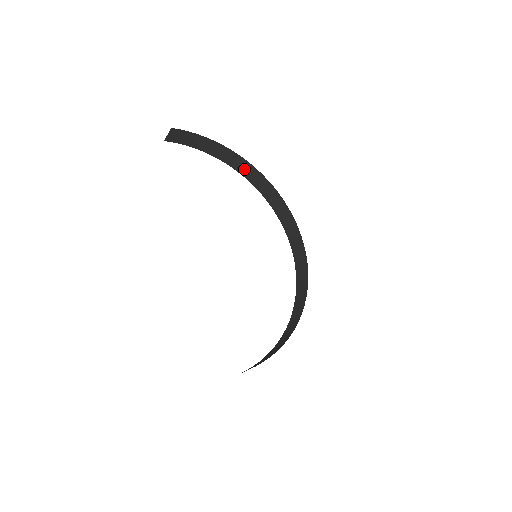
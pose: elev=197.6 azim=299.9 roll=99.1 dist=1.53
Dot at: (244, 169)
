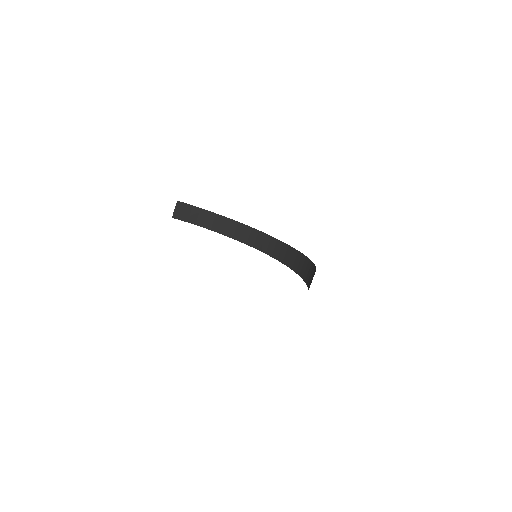
Dot at: (245, 236)
